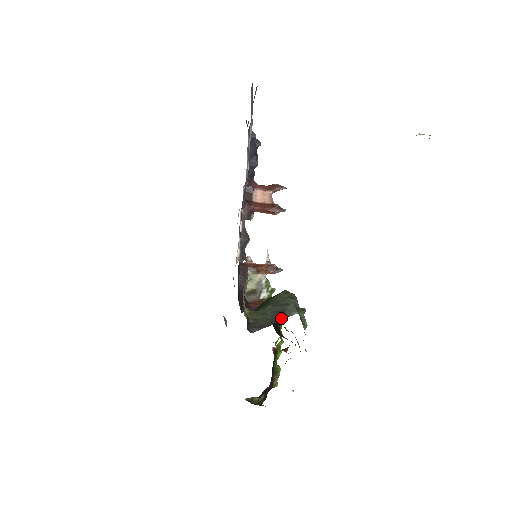
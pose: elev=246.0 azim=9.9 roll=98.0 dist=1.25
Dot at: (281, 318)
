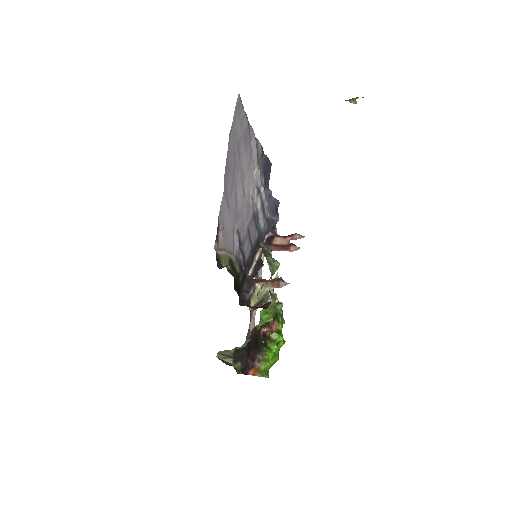
Dot at: occluded
